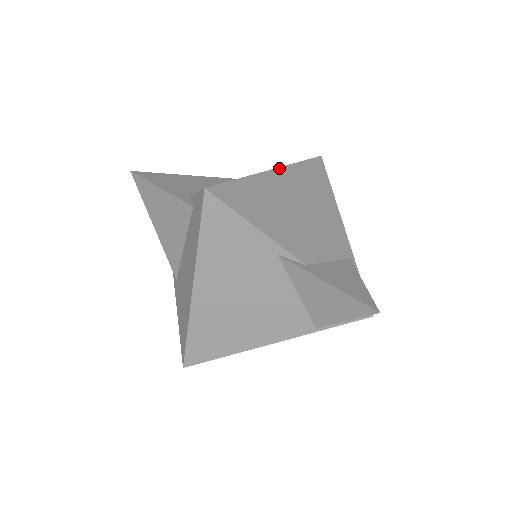
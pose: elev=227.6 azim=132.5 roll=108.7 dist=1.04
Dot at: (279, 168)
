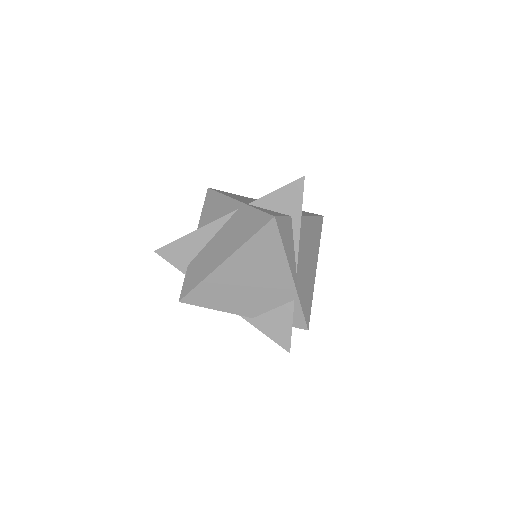
Dot at: (229, 258)
